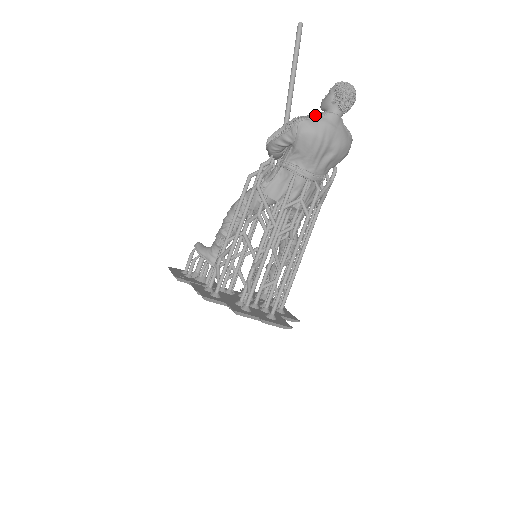
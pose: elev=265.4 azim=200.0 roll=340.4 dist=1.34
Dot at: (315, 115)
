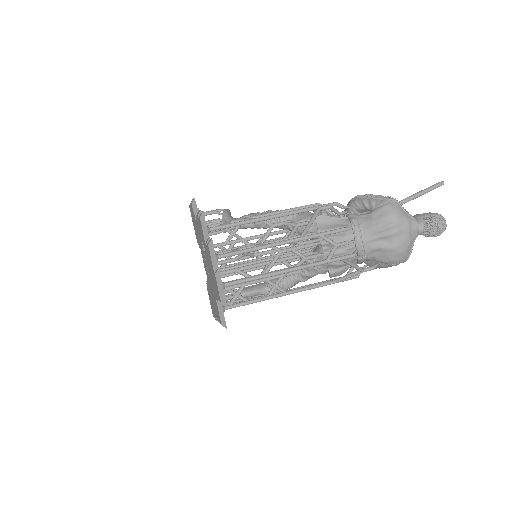
Dot at: occluded
